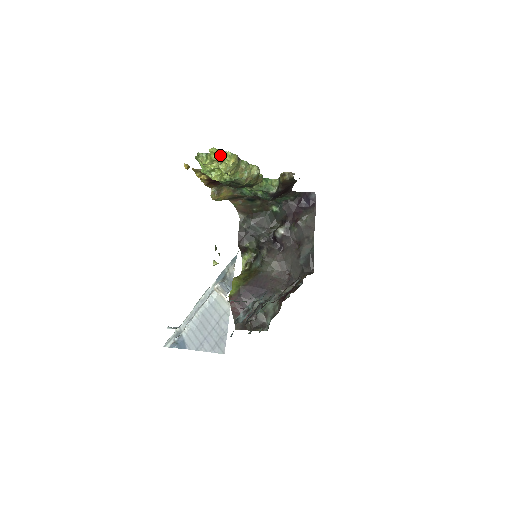
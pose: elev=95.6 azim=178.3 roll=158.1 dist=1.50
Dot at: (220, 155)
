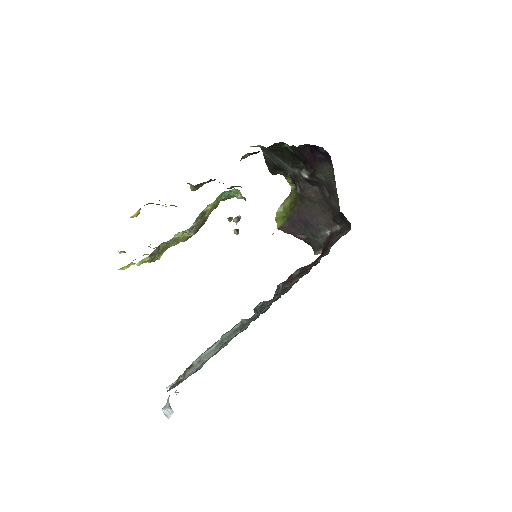
Dot at: (132, 264)
